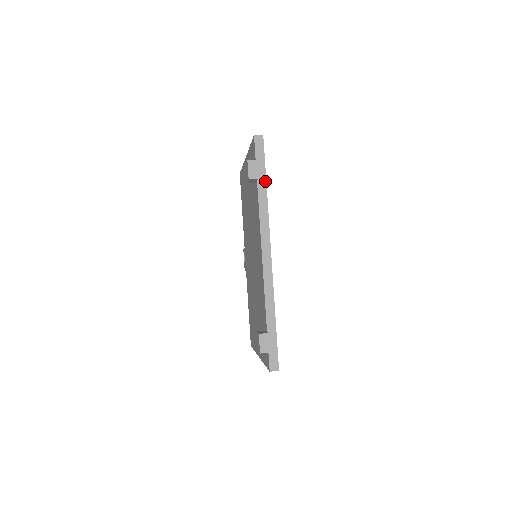
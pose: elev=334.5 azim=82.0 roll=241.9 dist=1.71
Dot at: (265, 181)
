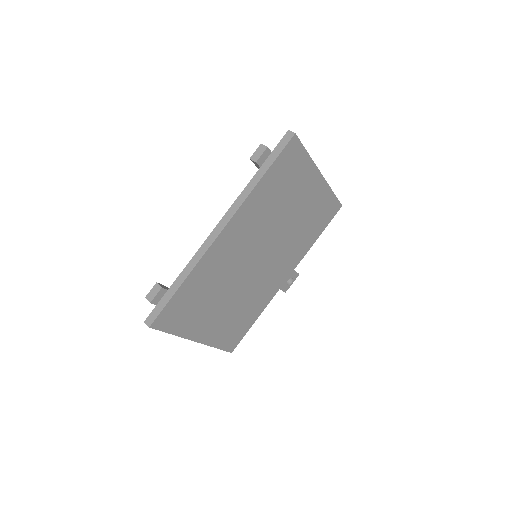
Dot at: (265, 171)
